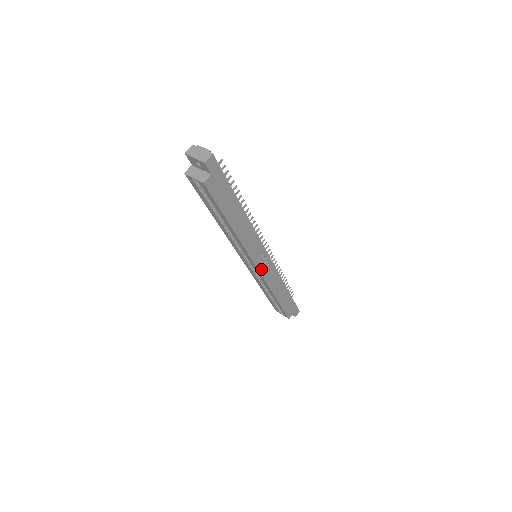
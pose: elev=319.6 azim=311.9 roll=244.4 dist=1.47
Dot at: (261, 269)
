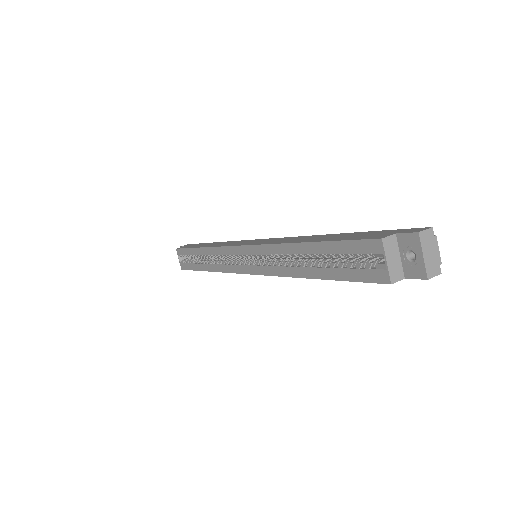
Dot at: occluded
